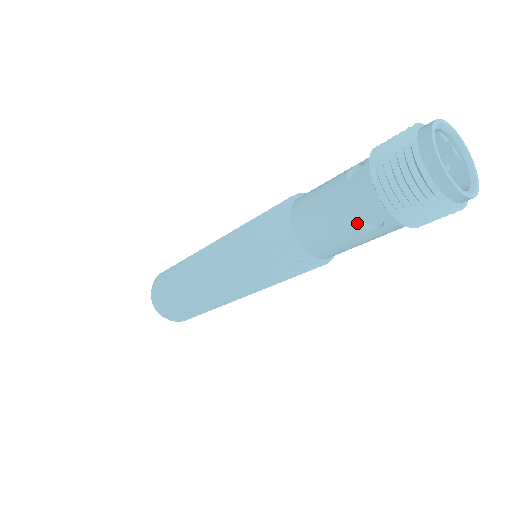
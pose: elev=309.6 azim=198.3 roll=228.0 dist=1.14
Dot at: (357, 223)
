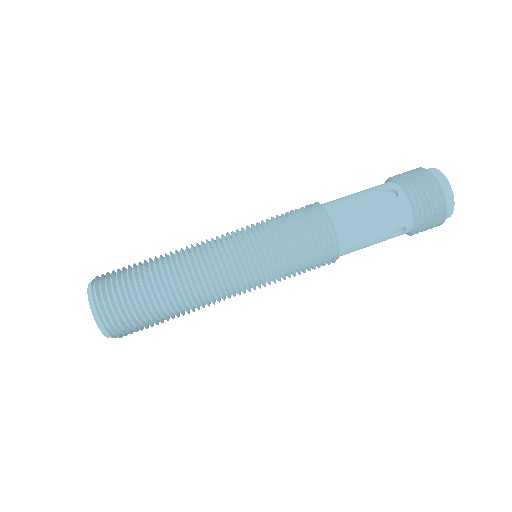
Dot at: (390, 233)
